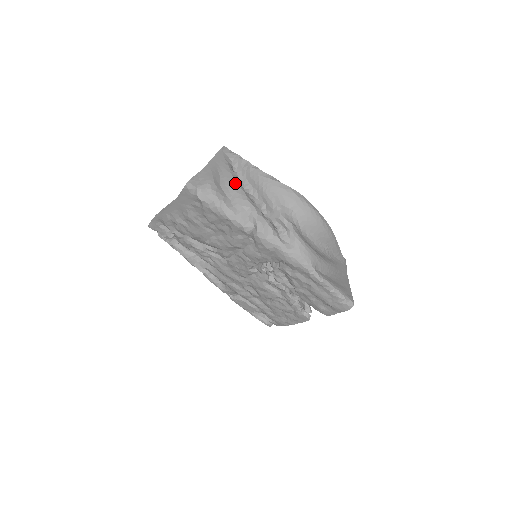
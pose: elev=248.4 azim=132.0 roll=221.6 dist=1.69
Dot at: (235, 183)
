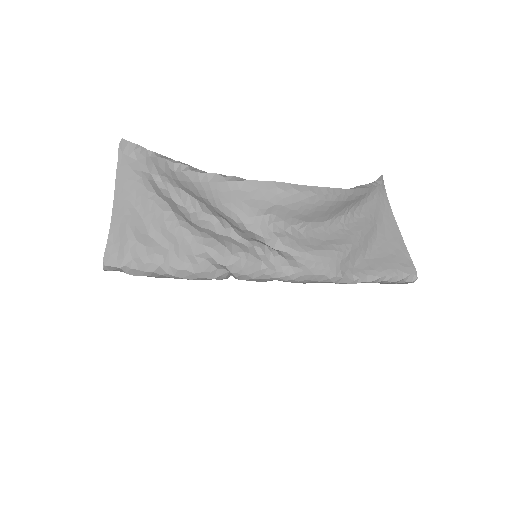
Dot at: (166, 218)
